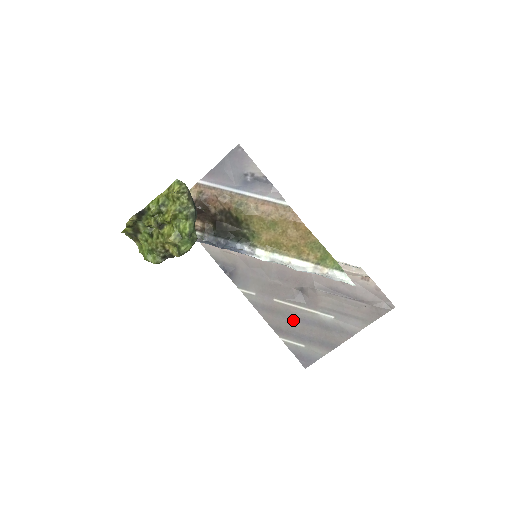
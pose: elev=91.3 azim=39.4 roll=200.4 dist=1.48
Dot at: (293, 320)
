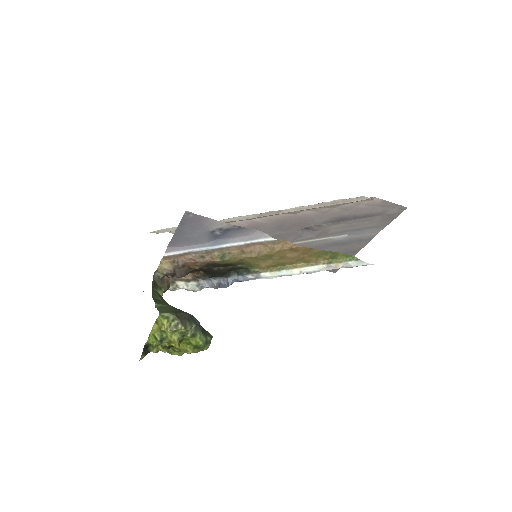
Dot at: occluded
